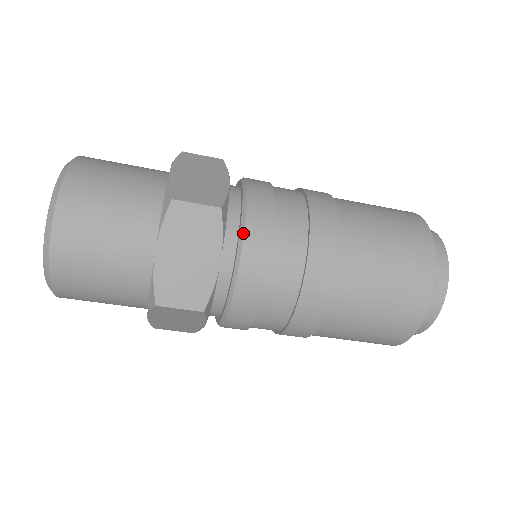
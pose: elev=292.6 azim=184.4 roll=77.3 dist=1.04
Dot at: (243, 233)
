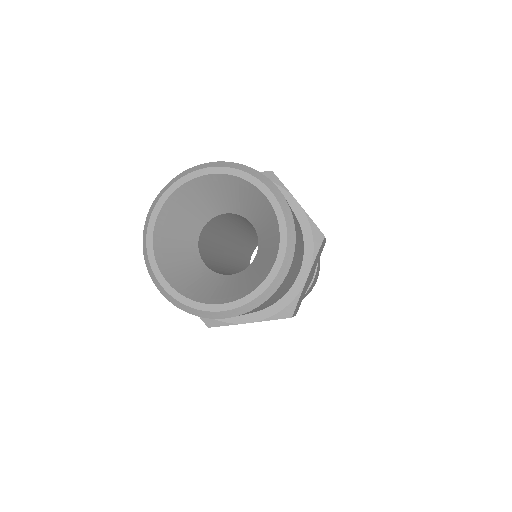
Dot at: occluded
